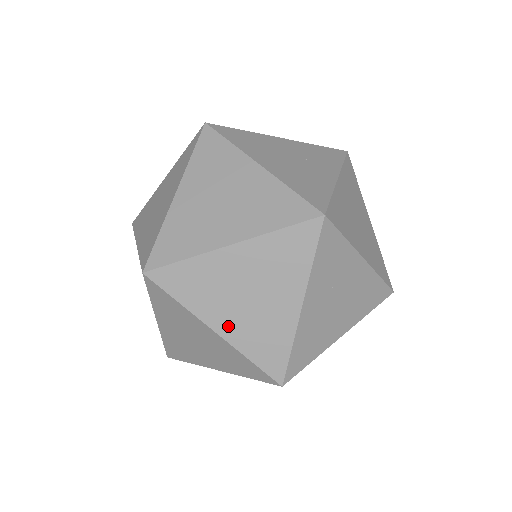
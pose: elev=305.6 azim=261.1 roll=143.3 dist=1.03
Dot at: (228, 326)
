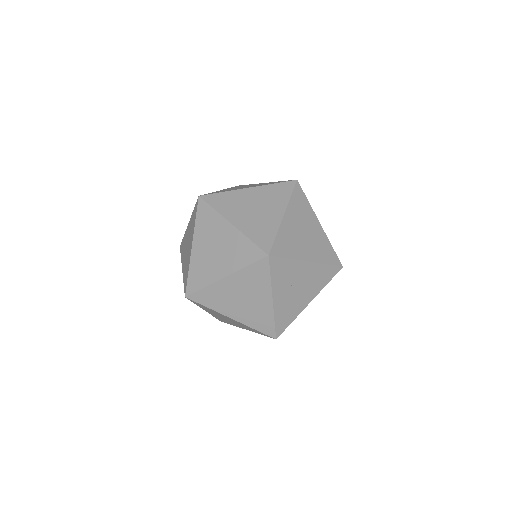
Dot at: occluded
